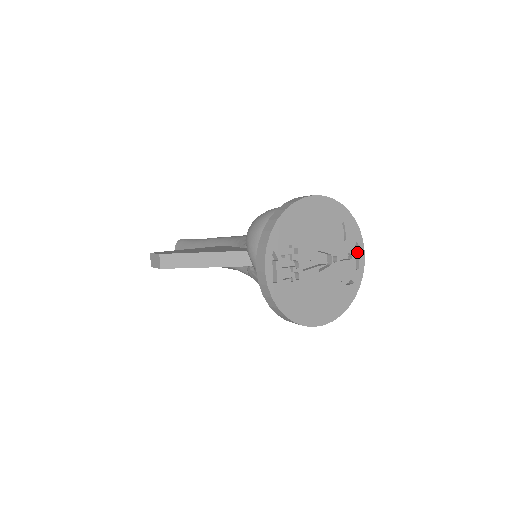
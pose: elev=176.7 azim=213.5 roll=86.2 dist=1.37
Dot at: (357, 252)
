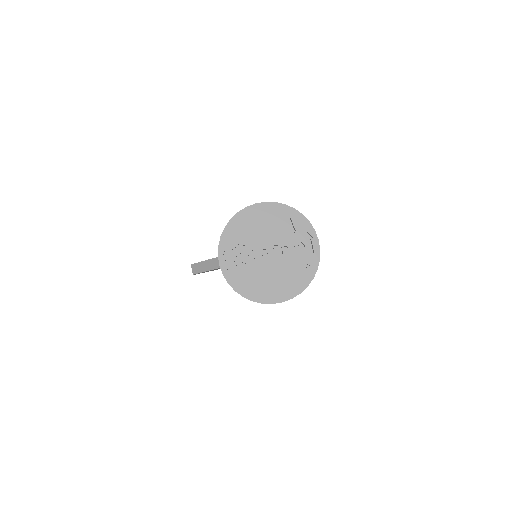
Dot at: (311, 240)
